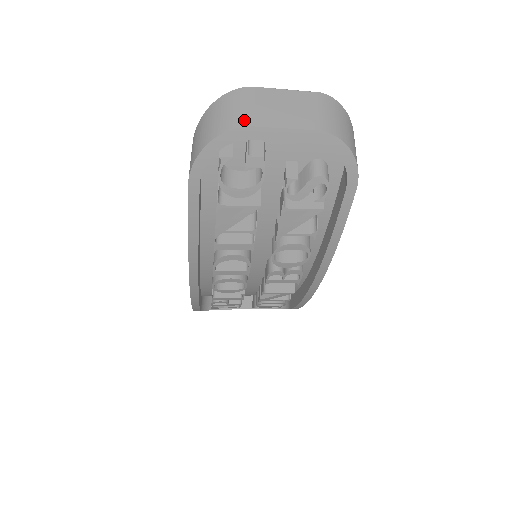
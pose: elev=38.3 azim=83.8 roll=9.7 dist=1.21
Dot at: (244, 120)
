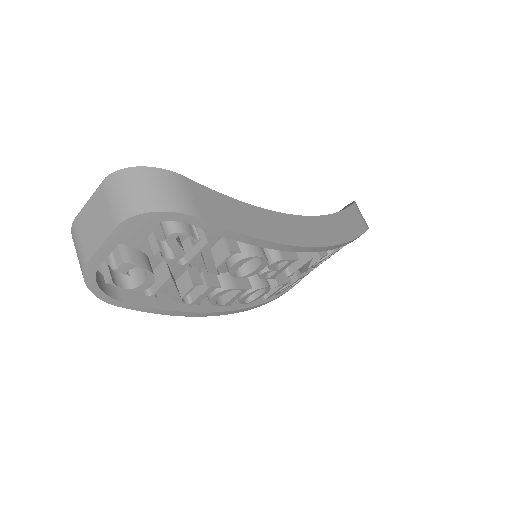
Dot at: (83, 259)
